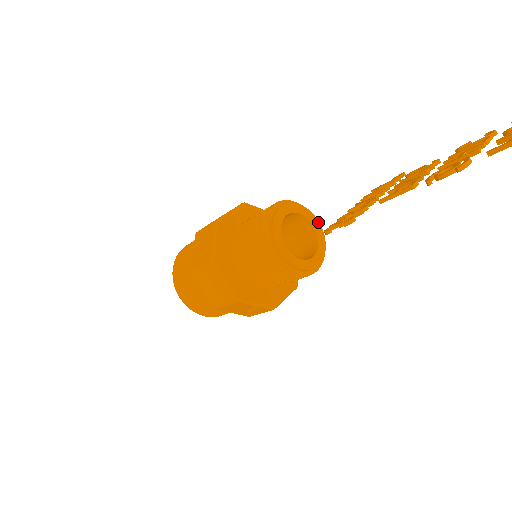
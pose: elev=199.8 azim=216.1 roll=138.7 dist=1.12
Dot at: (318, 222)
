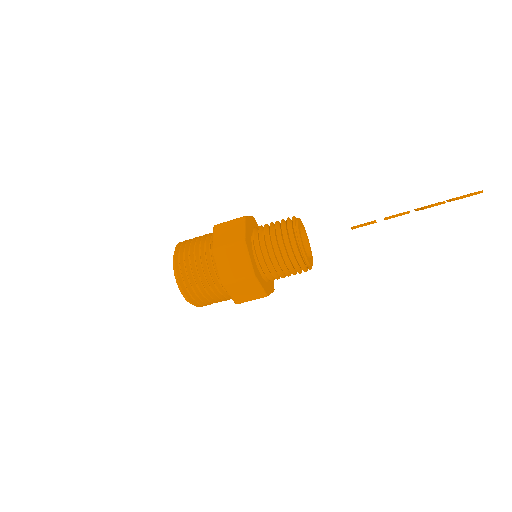
Dot at: occluded
